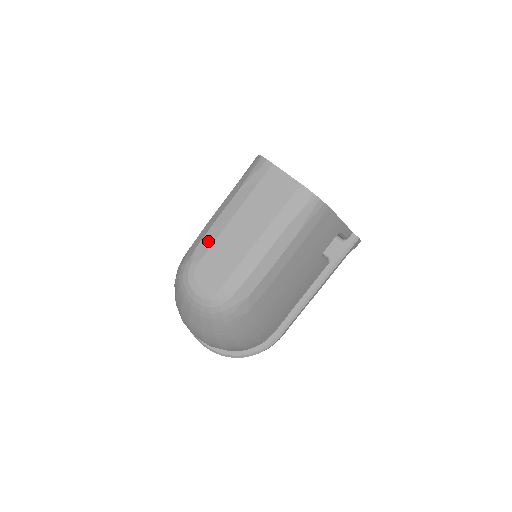
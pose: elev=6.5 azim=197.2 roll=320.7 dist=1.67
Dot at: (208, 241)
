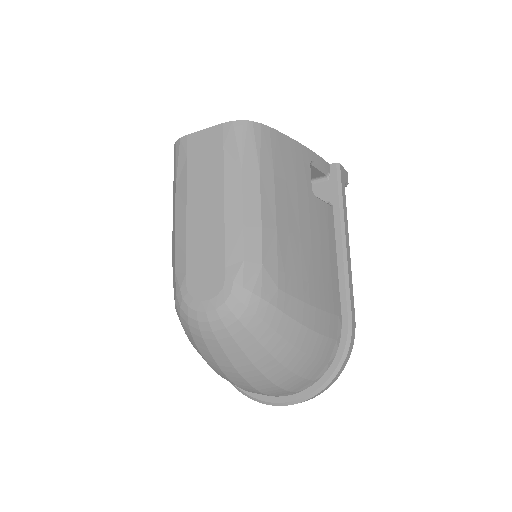
Dot at: (180, 252)
